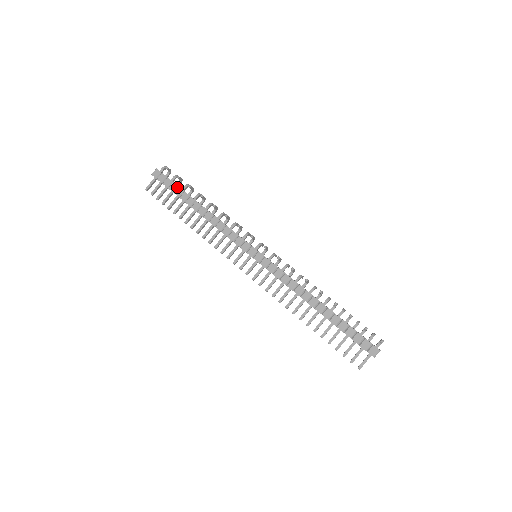
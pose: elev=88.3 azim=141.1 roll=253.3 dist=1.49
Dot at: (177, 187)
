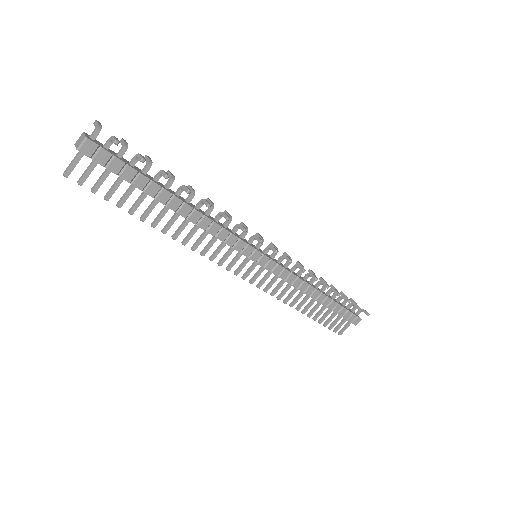
Dot at: (136, 173)
